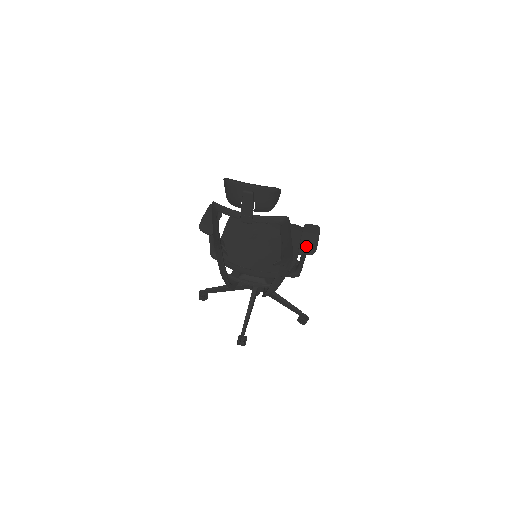
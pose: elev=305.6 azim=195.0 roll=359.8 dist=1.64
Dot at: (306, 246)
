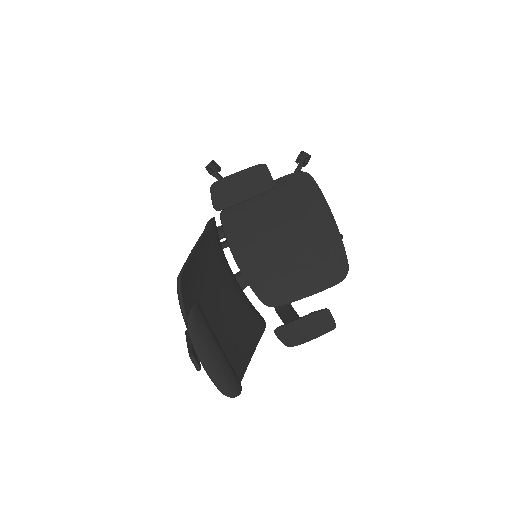
Dot at: (290, 333)
